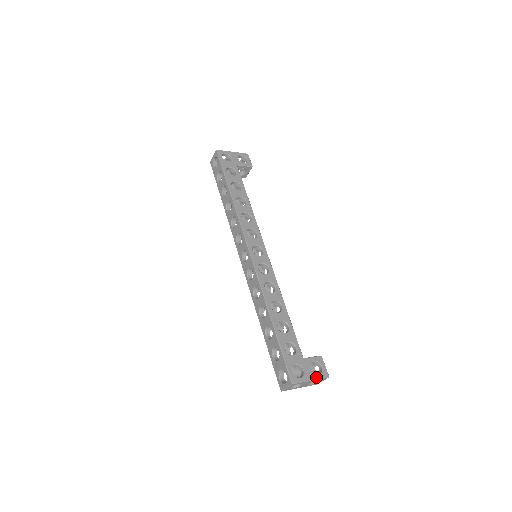
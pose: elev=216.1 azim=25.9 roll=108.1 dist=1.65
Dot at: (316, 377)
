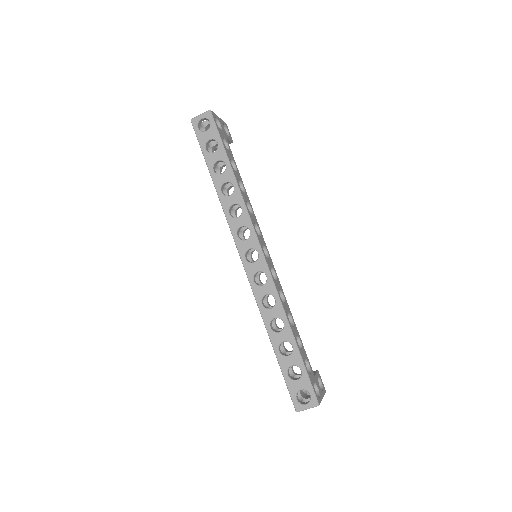
Dot at: (323, 394)
